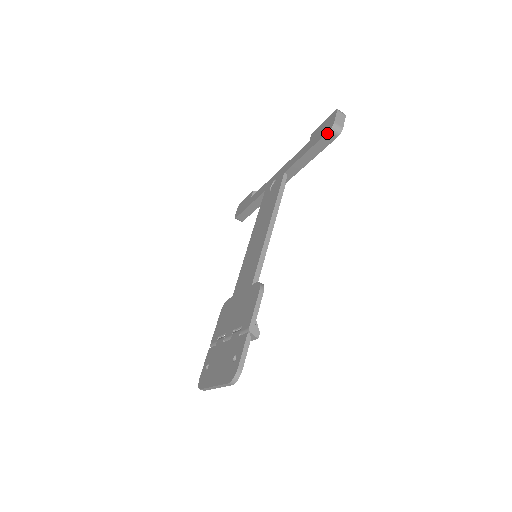
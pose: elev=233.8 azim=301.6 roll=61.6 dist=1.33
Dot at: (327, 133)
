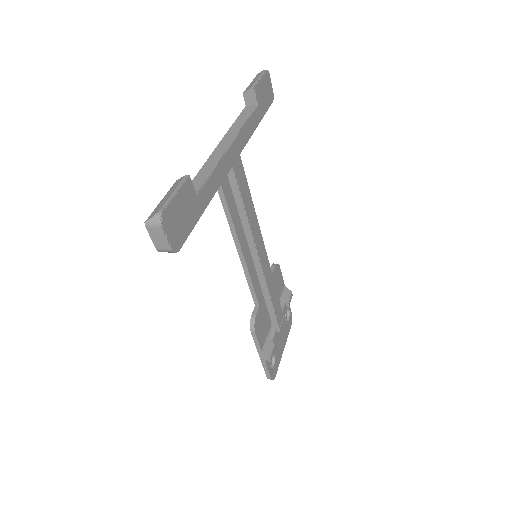
Dot at: occluded
